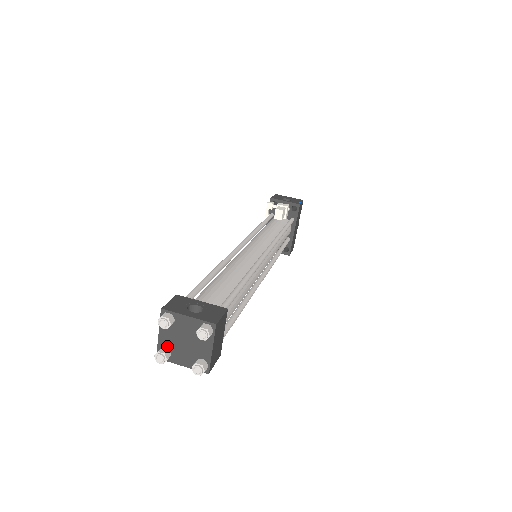
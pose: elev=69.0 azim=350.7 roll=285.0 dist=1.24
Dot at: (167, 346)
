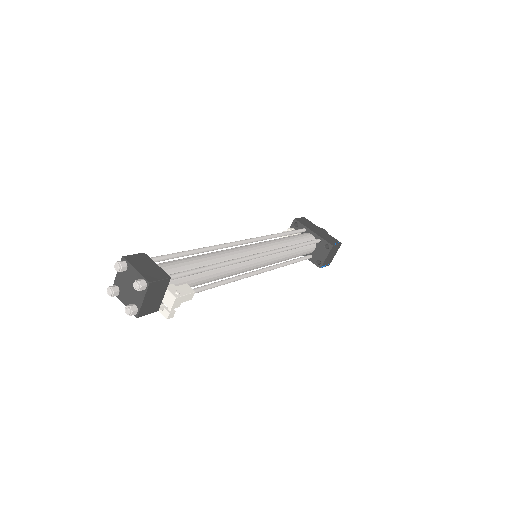
Dot at: (131, 304)
